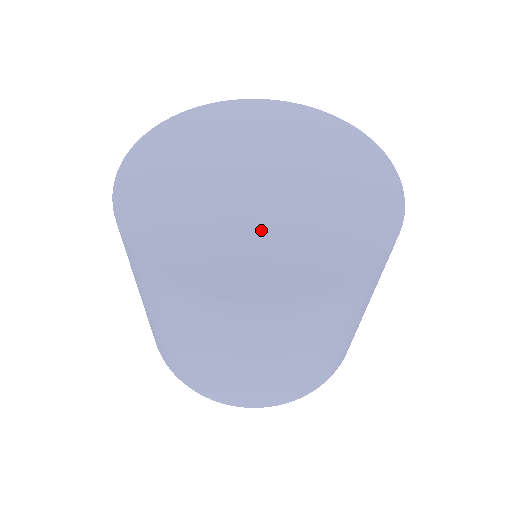
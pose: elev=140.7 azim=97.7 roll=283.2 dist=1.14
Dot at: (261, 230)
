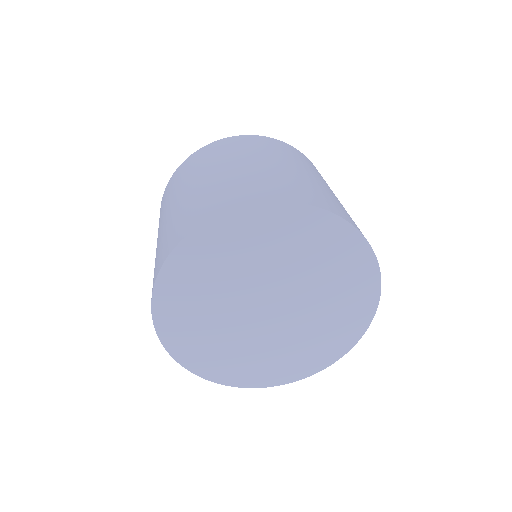
Dot at: (266, 346)
